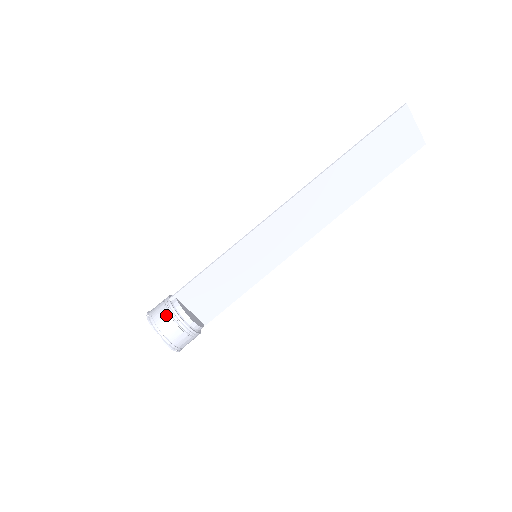
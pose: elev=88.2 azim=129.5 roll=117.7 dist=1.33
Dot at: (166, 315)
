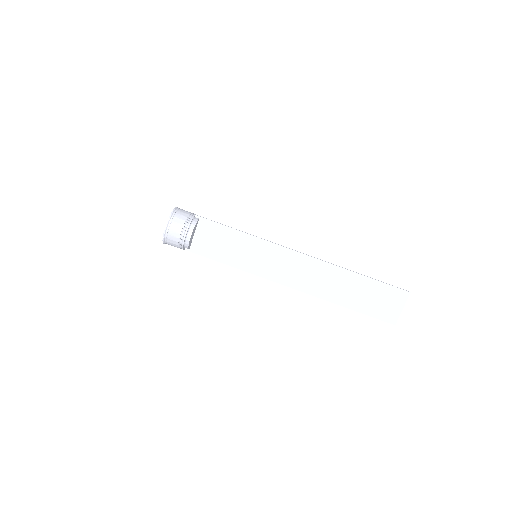
Dot at: (185, 217)
